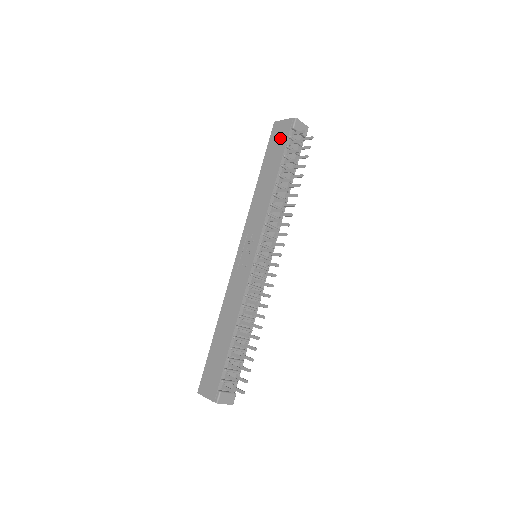
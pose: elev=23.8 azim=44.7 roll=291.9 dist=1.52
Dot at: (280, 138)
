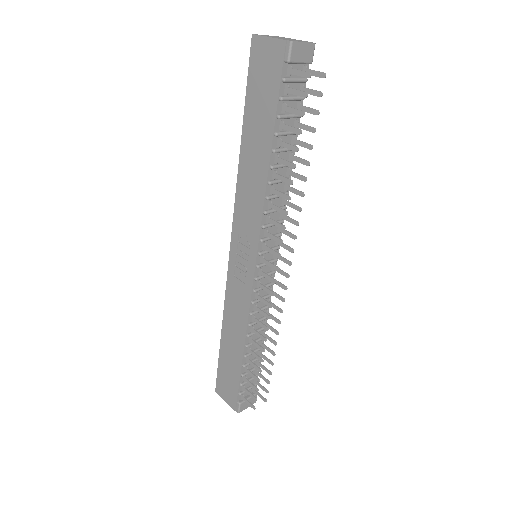
Dot at: (267, 78)
